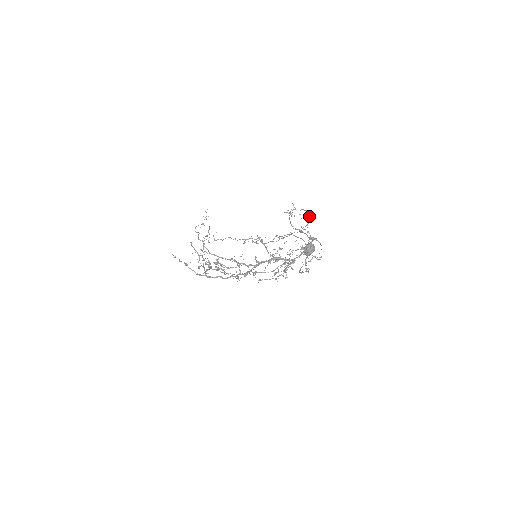
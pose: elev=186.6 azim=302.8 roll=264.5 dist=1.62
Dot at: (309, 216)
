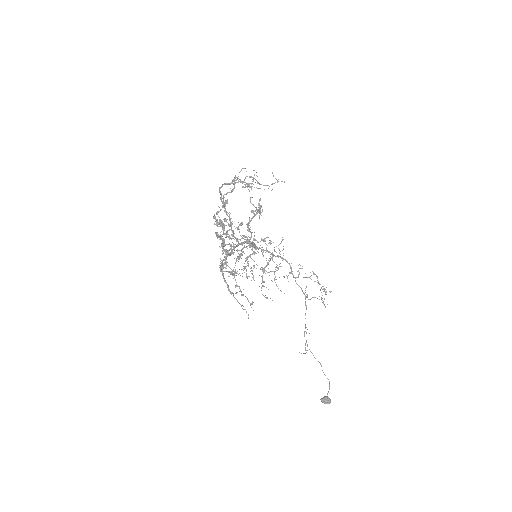
Dot at: occluded
